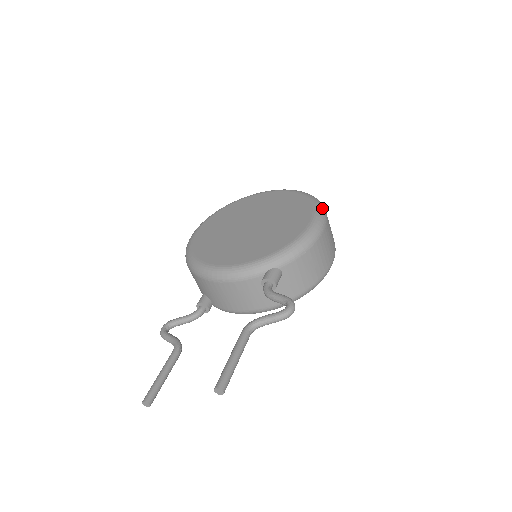
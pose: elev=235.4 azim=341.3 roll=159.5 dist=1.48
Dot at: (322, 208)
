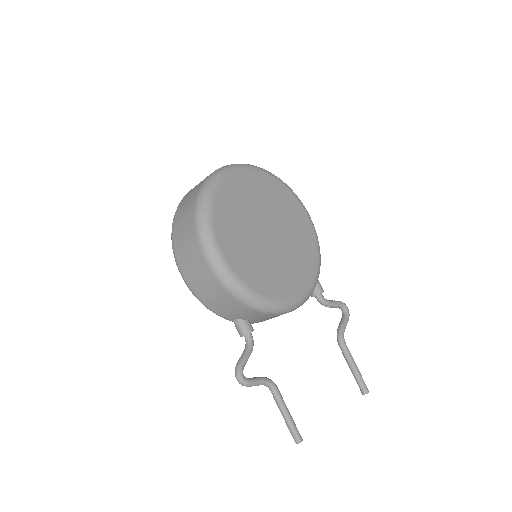
Dot at: (297, 196)
